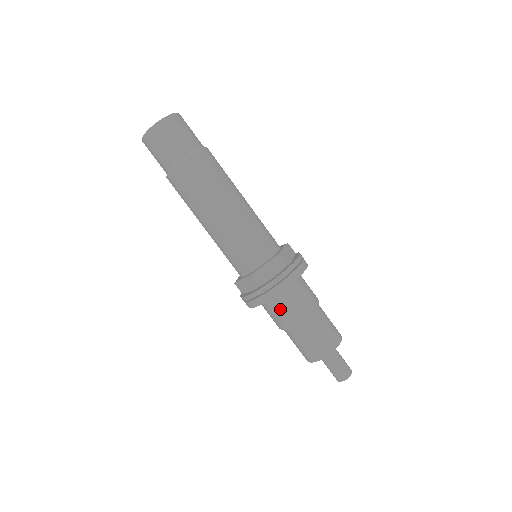
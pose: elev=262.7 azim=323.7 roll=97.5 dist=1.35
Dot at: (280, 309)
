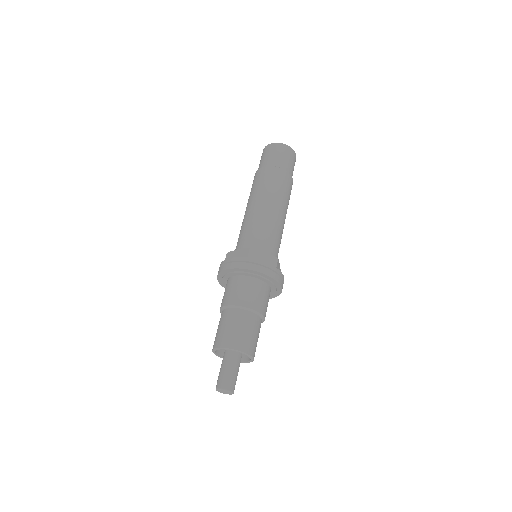
Dot at: (242, 287)
